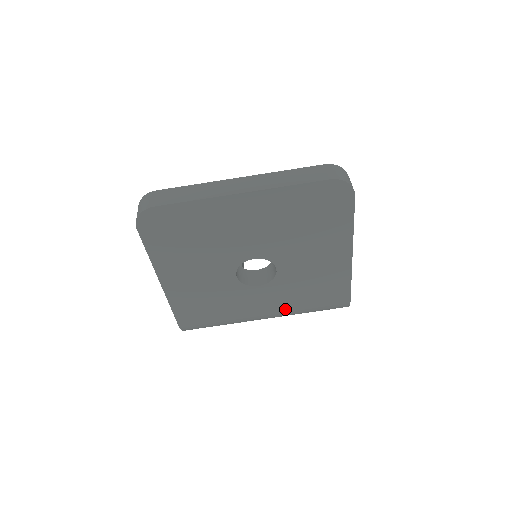
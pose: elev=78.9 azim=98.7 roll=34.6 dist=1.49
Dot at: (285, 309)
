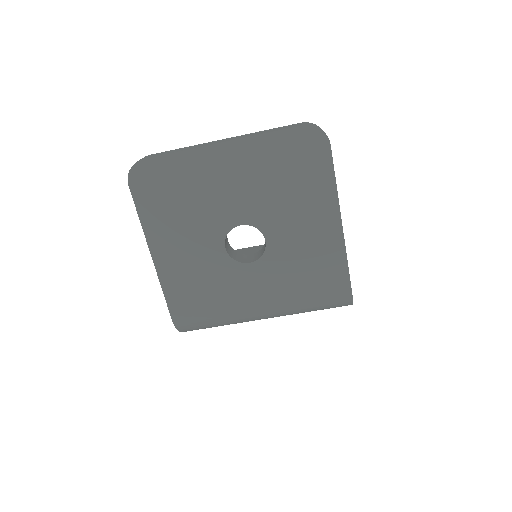
Dot at: (281, 298)
